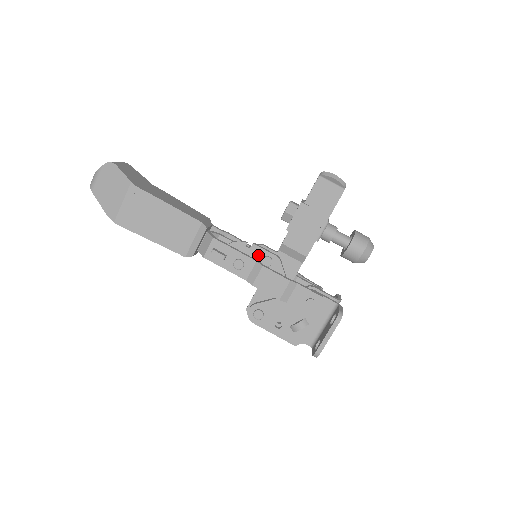
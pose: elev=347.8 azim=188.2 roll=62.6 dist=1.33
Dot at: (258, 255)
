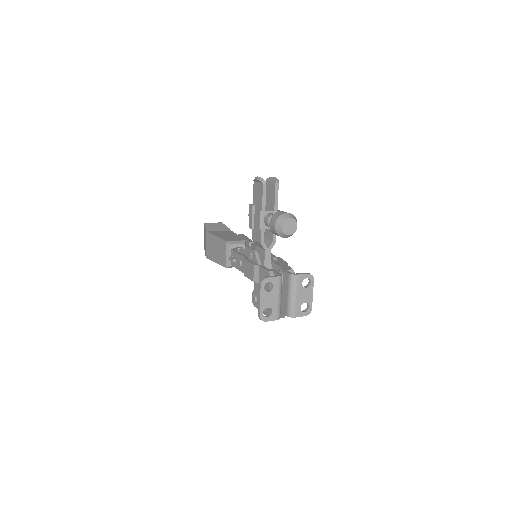
Dot at: occluded
